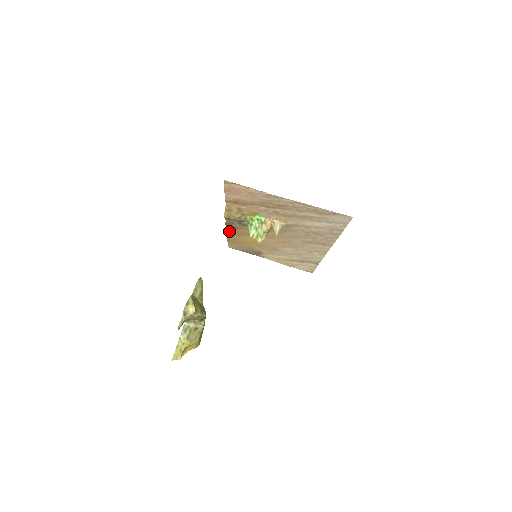
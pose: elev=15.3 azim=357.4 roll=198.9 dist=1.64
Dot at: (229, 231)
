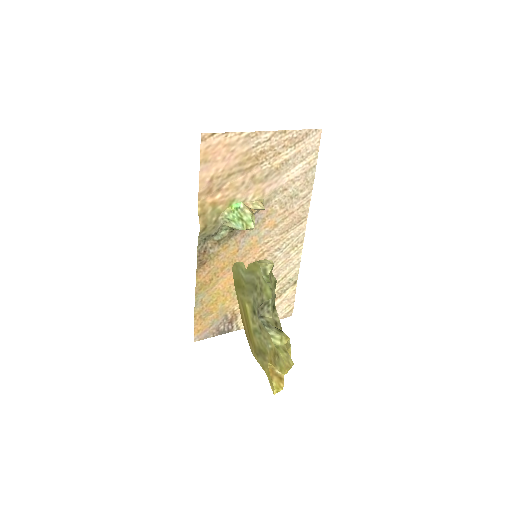
Dot at: (198, 284)
